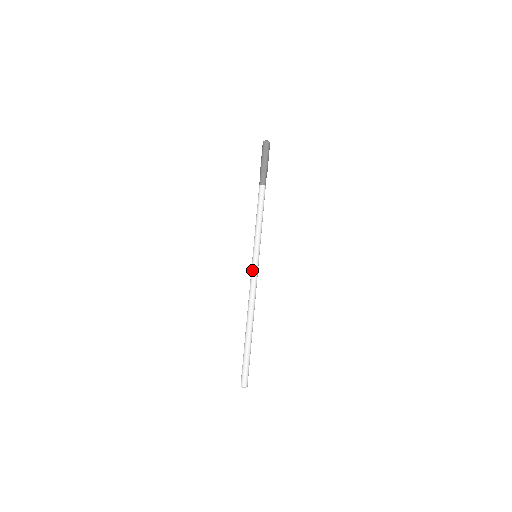
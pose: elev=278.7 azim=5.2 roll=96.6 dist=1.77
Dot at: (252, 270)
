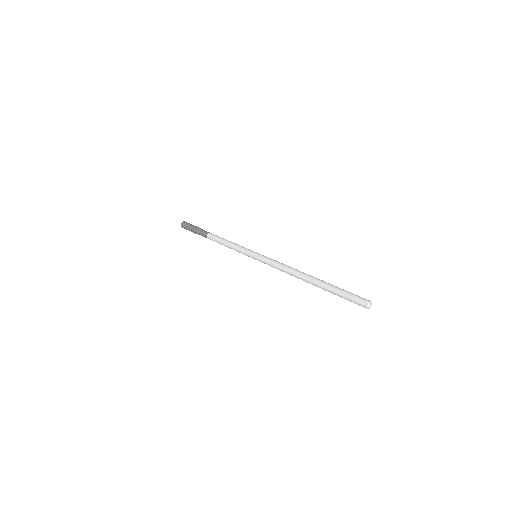
Dot at: (266, 258)
